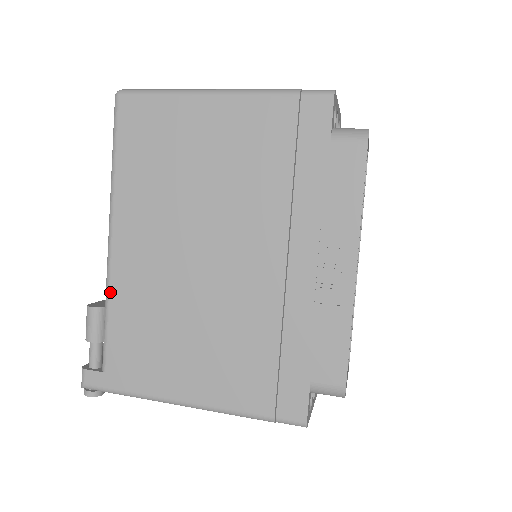
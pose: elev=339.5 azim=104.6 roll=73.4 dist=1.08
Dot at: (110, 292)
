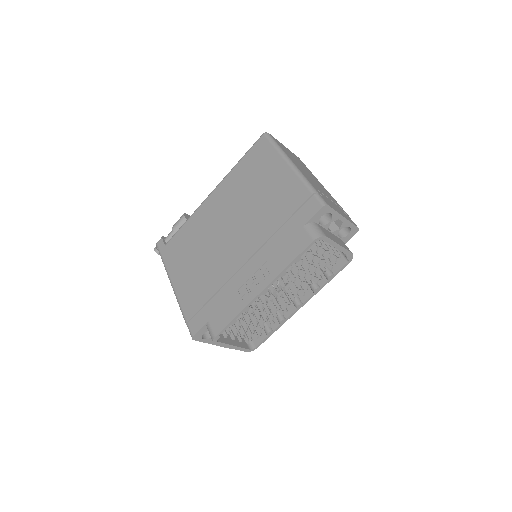
Dot at: (193, 215)
